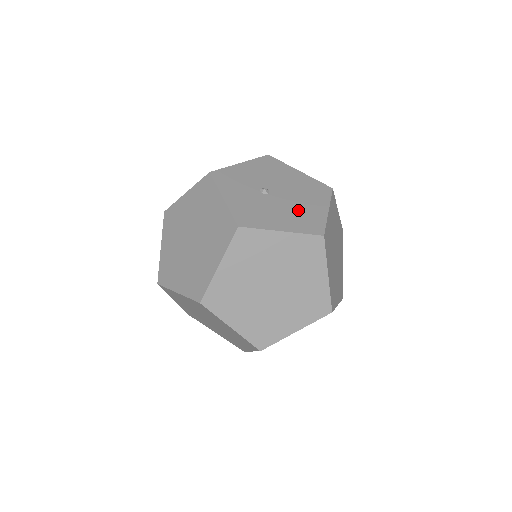
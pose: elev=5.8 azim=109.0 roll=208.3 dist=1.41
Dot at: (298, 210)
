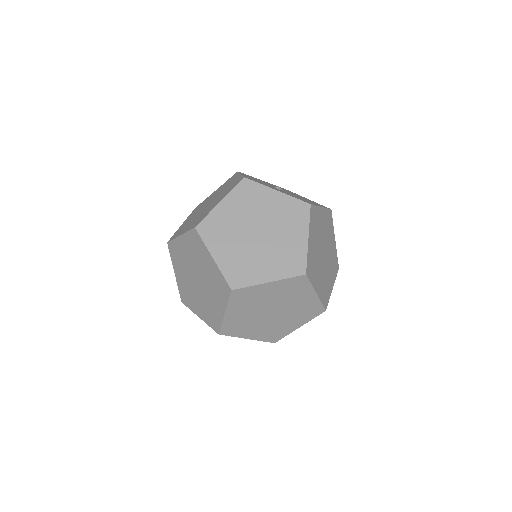
Dot at: (304, 198)
